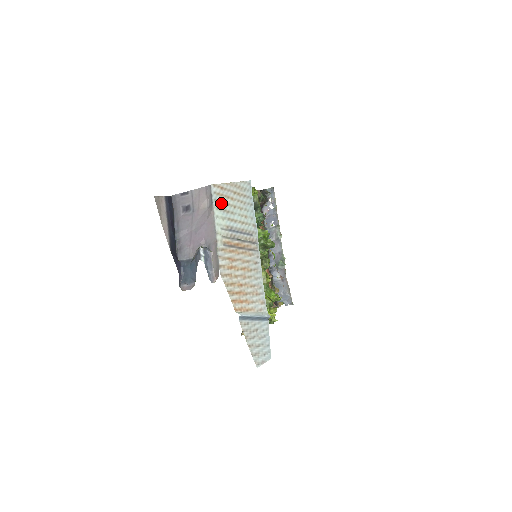
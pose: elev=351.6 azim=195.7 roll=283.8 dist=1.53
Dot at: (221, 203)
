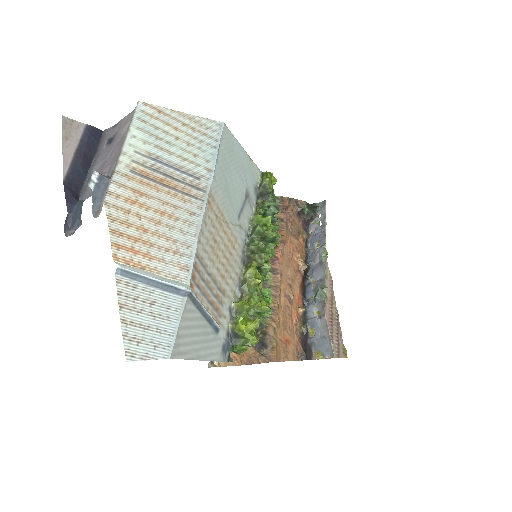
Dot at: (150, 126)
